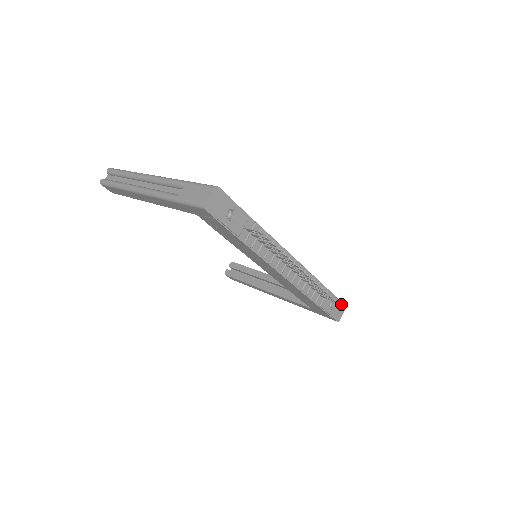
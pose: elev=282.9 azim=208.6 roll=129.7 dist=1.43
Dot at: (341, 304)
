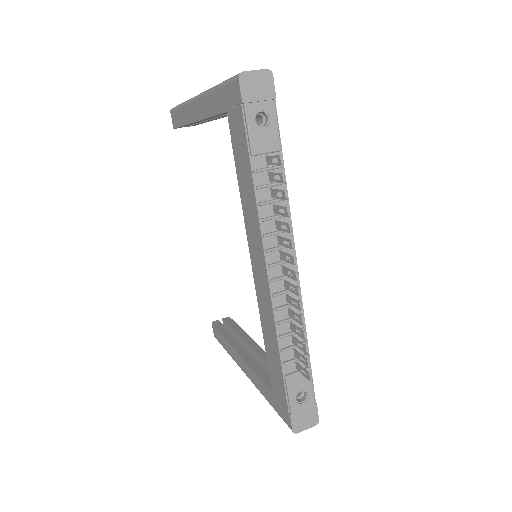
Dot at: (314, 411)
